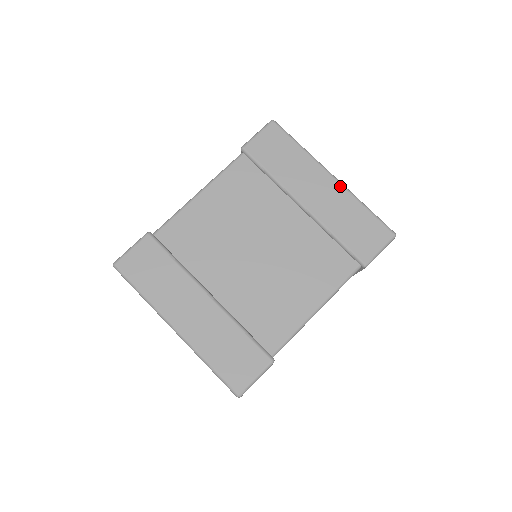
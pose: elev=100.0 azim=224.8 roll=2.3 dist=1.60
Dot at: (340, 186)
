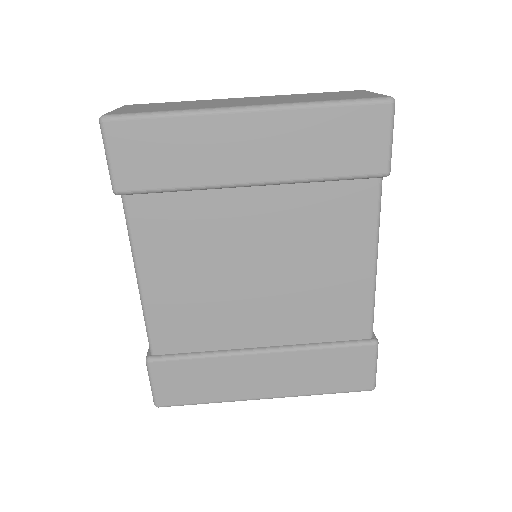
Dot at: (270, 113)
